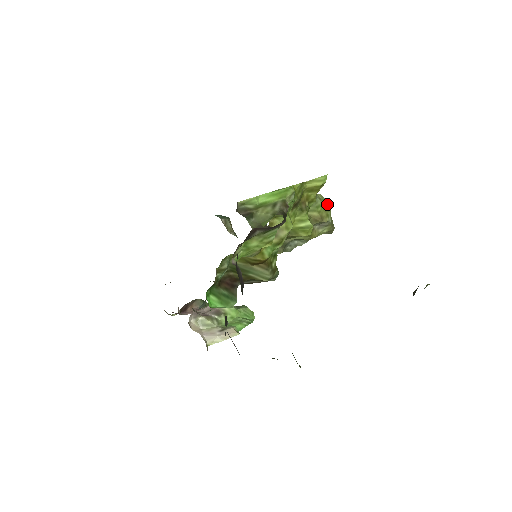
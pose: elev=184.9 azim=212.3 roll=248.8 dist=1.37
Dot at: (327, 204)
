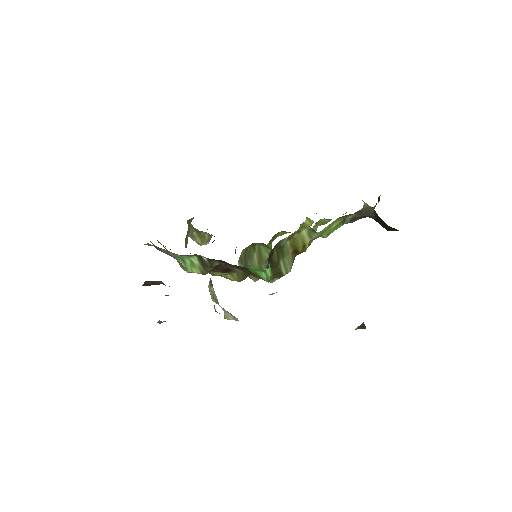
Dot at: occluded
